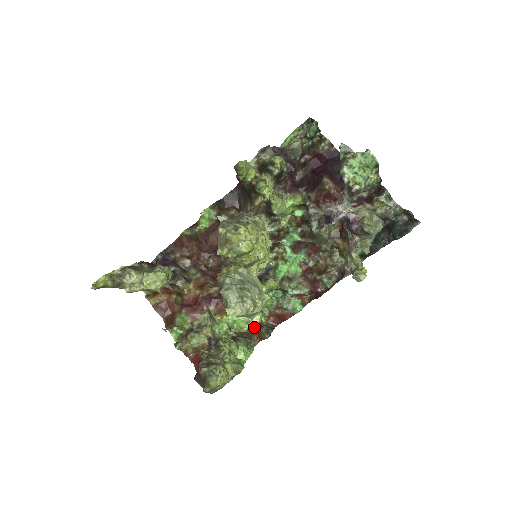
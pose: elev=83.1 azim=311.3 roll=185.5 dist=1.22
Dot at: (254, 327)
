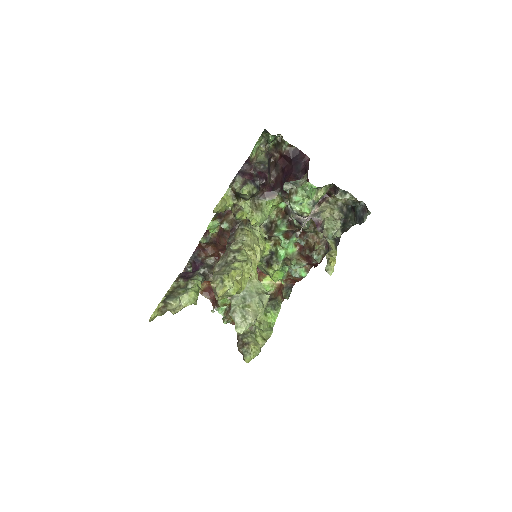
Dot at: (278, 288)
